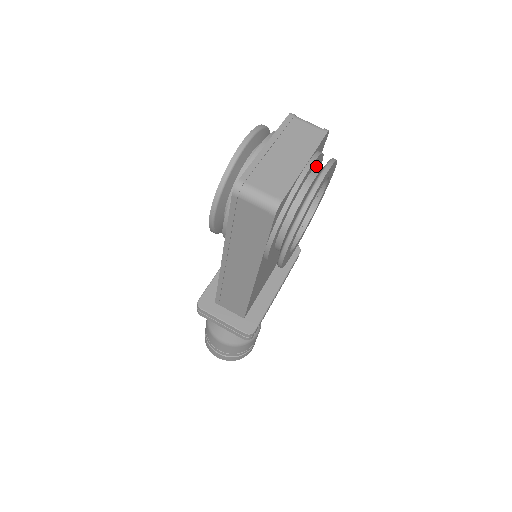
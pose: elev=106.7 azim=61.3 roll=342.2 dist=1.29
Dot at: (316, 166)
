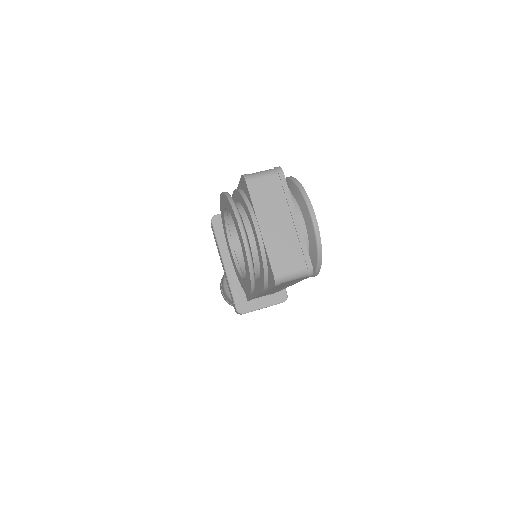
Dot at: occluded
